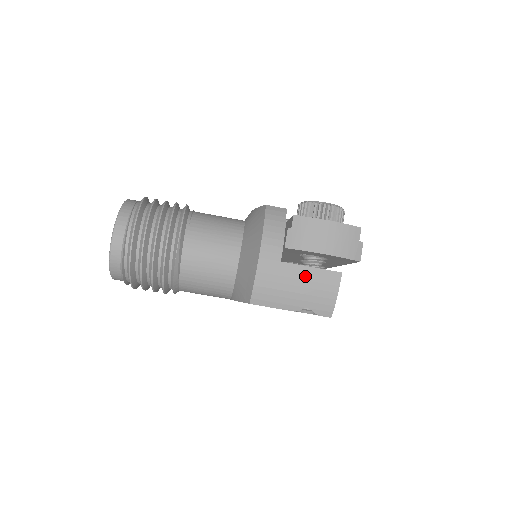
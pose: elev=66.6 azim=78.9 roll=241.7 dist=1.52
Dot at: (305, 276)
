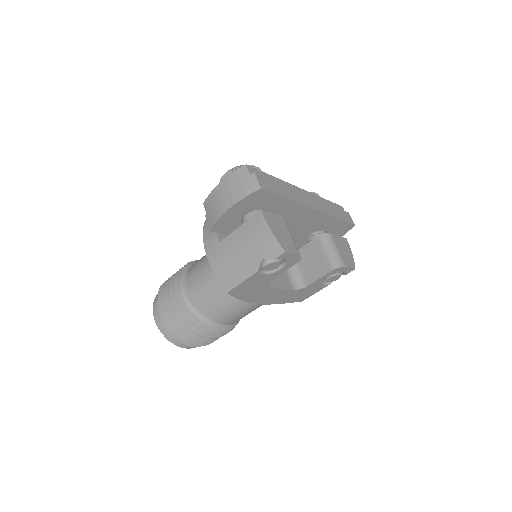
Dot at: (239, 238)
